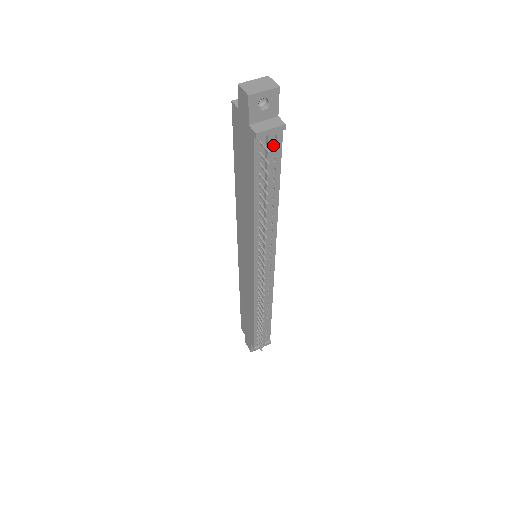
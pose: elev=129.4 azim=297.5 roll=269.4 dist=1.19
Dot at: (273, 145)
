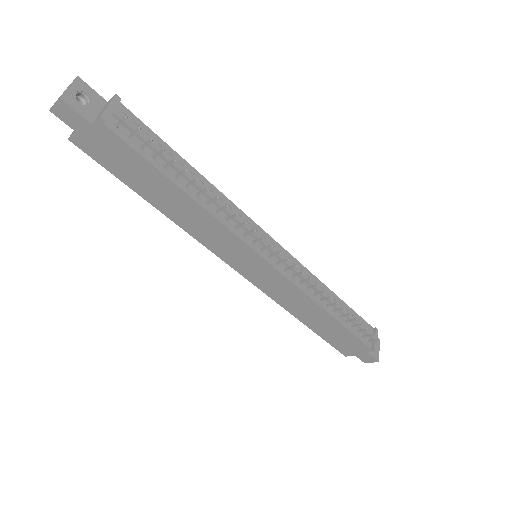
Dot at: (130, 123)
